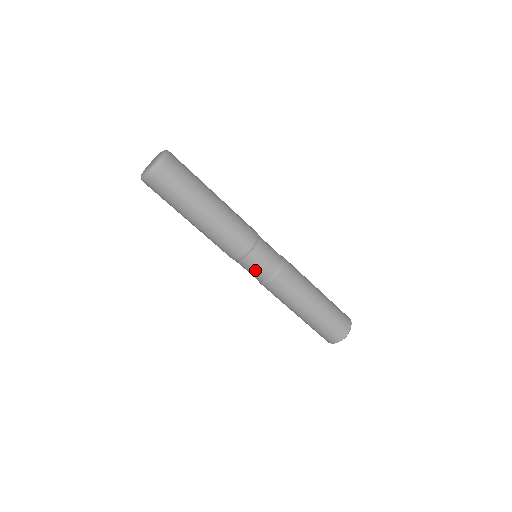
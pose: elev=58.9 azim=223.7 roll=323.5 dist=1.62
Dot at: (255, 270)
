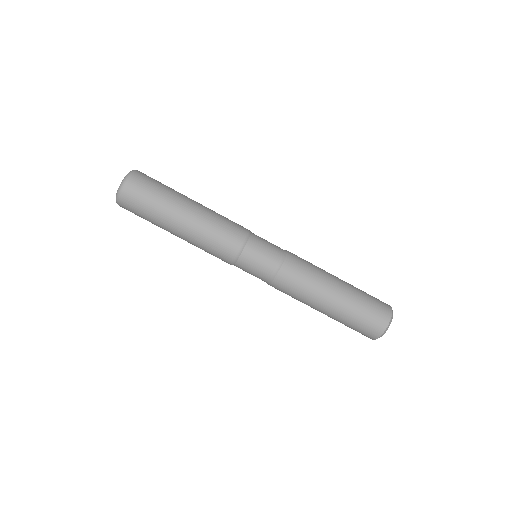
Dot at: (254, 271)
